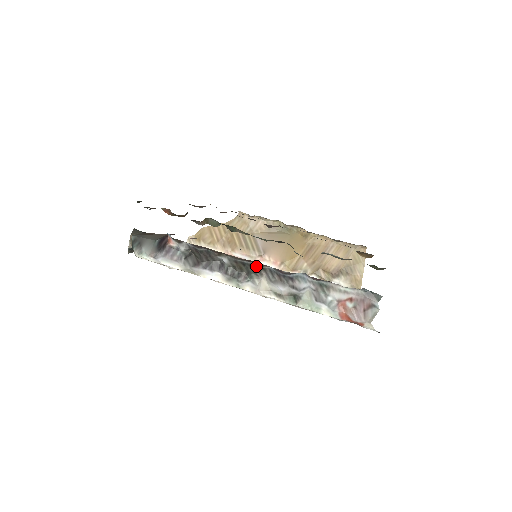
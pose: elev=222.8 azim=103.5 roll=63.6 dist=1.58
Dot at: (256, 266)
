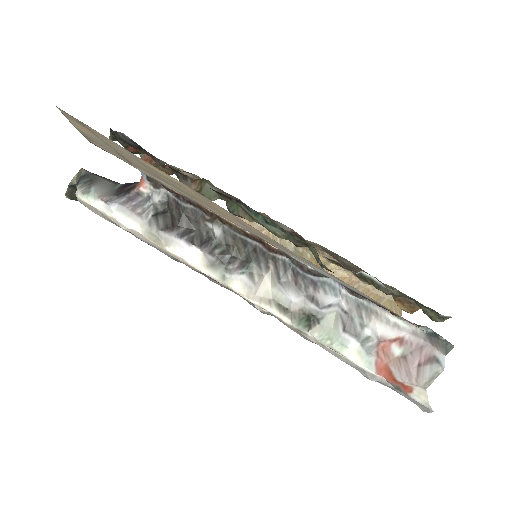
Dot at: (264, 251)
